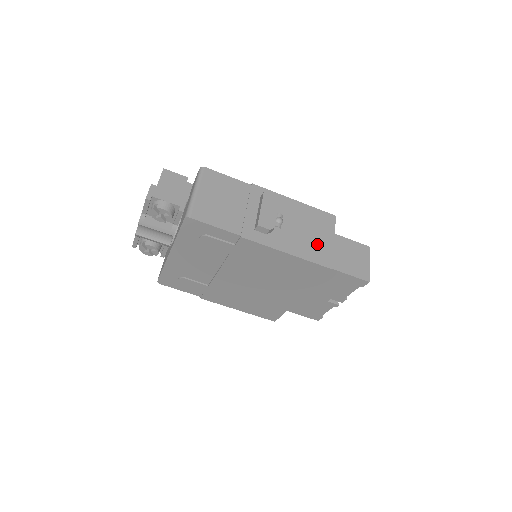
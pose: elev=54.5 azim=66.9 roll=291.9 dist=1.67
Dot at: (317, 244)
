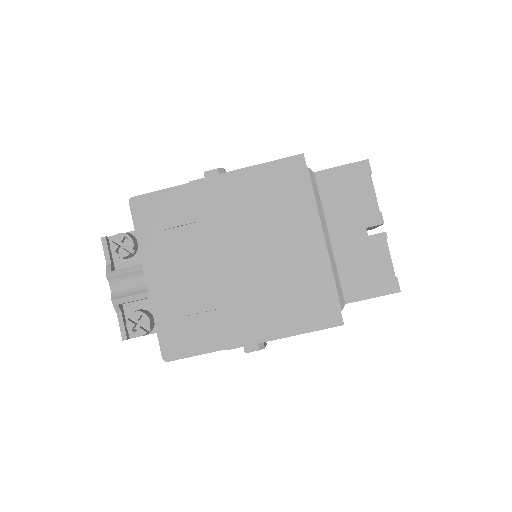
Dot at: occluded
